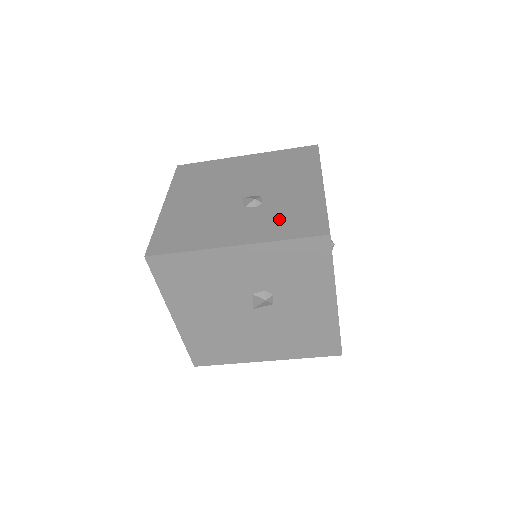
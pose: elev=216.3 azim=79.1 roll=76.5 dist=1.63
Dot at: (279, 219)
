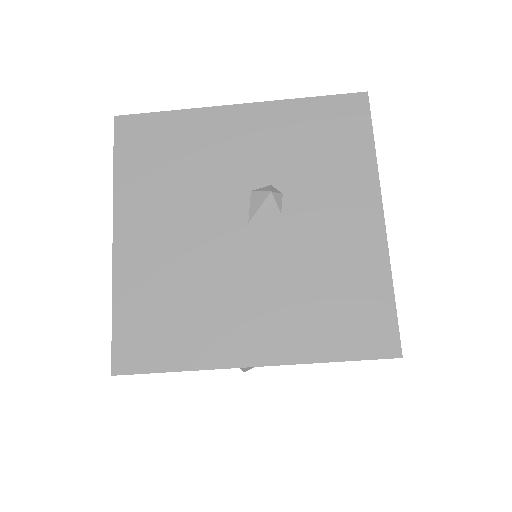
Dot at: occluded
